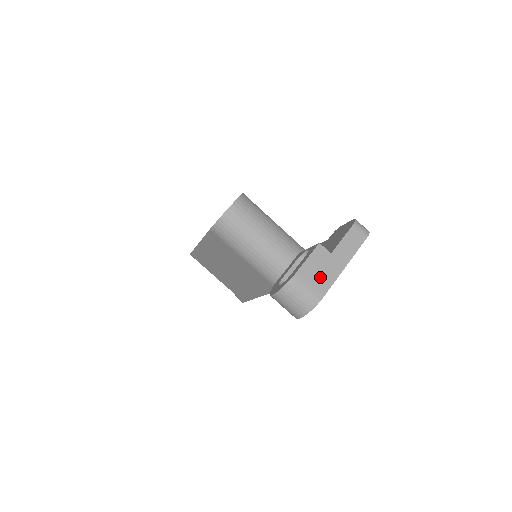
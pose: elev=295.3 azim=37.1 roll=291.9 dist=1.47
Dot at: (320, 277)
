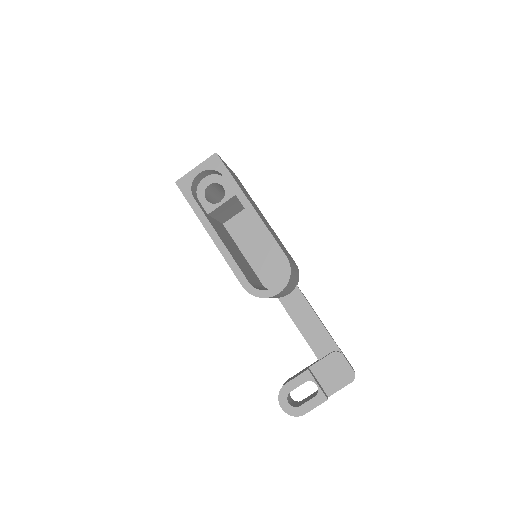
Dot at: occluded
